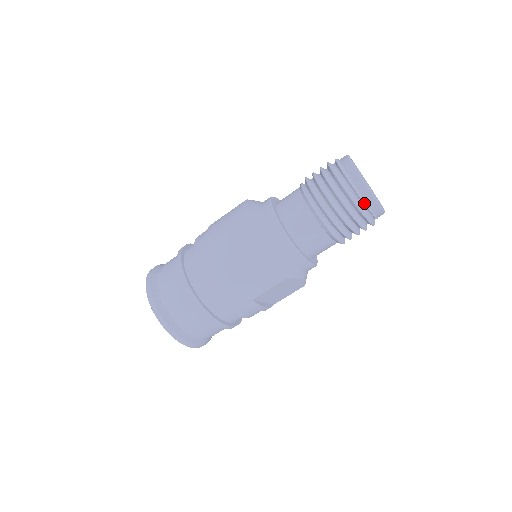
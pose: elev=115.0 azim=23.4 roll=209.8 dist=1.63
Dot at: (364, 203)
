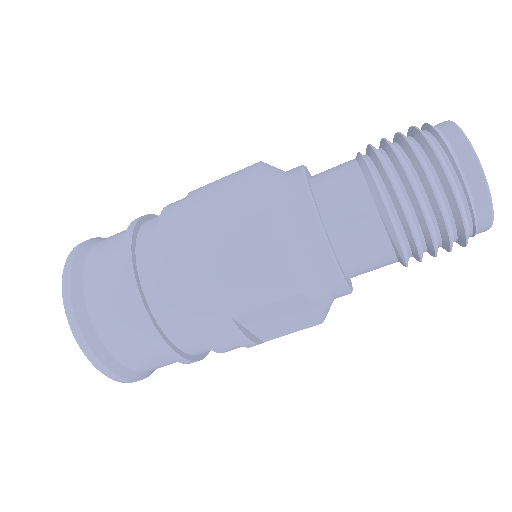
Dot at: (468, 193)
